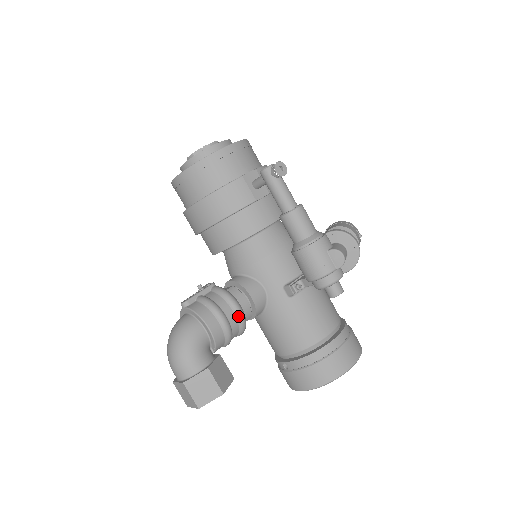
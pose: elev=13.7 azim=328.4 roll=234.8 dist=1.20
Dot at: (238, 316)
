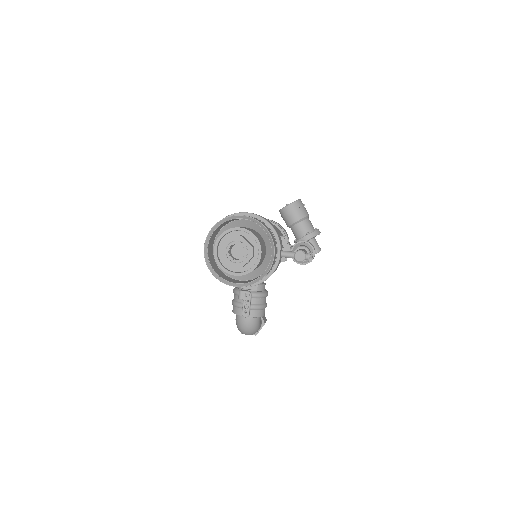
Dot at: occluded
